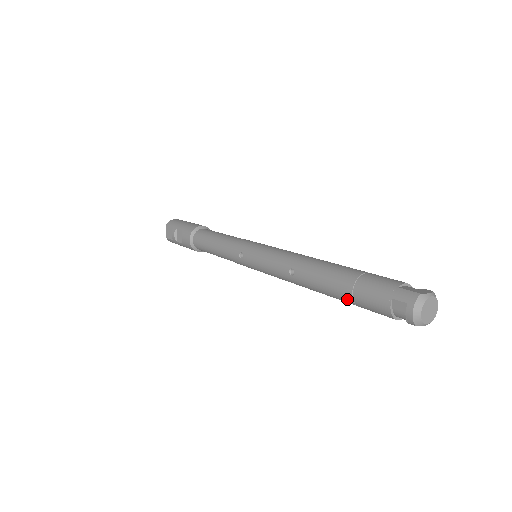
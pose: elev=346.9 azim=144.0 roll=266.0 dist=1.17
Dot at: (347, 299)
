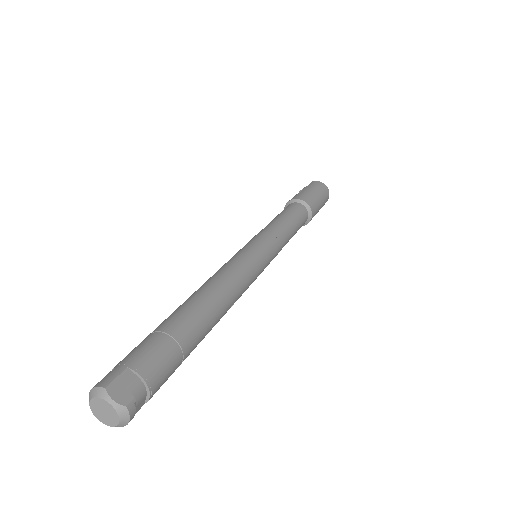
Dot at: occluded
